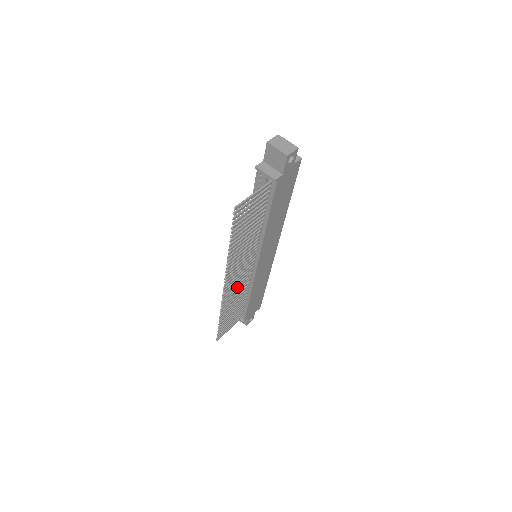
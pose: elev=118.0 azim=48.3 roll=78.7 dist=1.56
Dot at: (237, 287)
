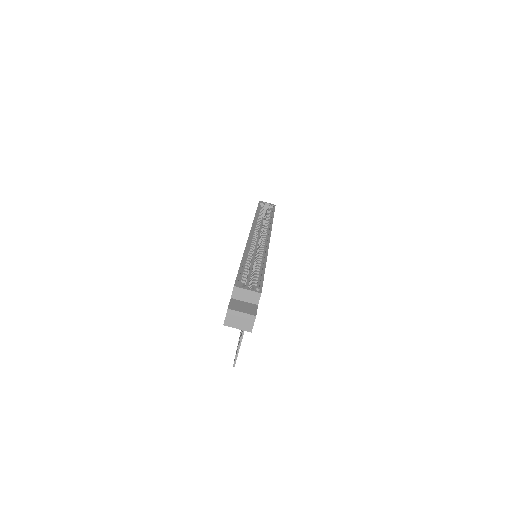
Dot at: occluded
